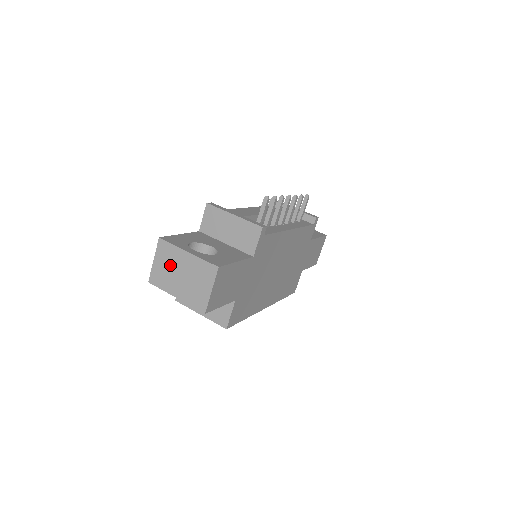
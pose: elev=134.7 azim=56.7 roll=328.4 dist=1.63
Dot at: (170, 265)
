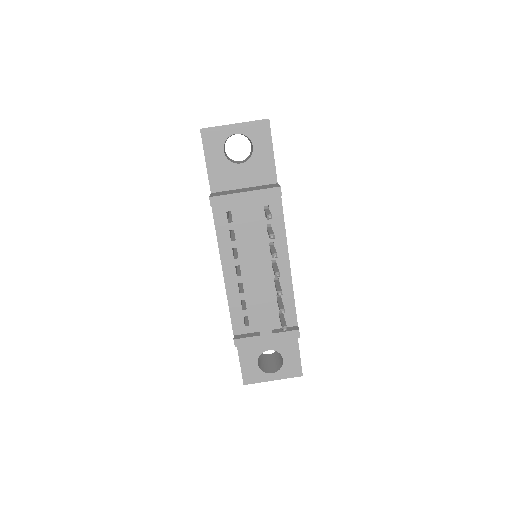
Dot at: occluded
